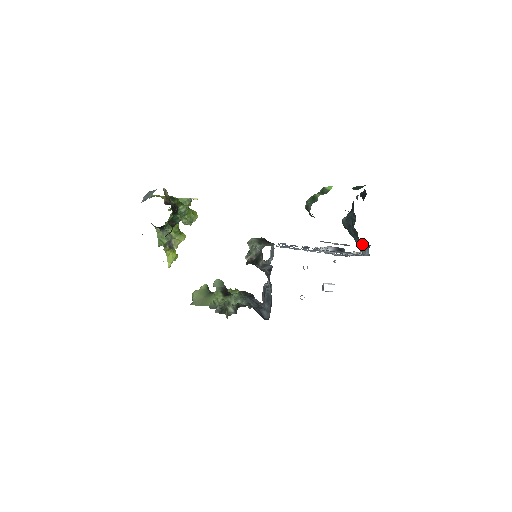
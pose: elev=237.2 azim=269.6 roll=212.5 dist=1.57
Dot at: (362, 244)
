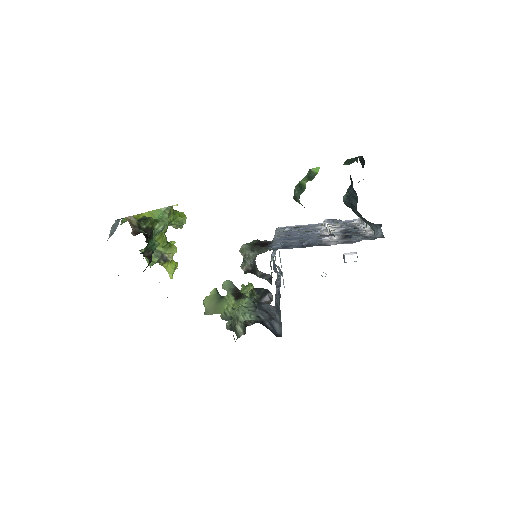
Dot at: (371, 224)
